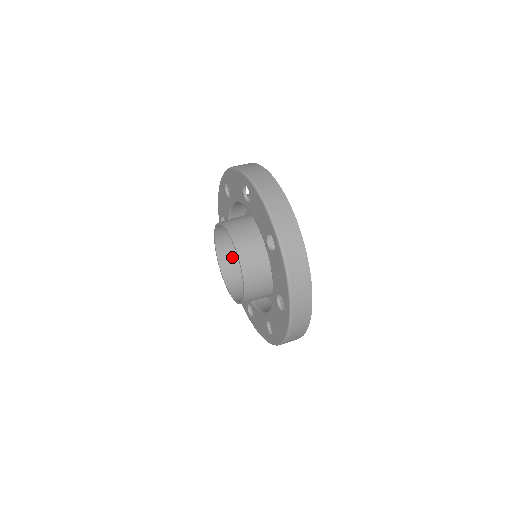
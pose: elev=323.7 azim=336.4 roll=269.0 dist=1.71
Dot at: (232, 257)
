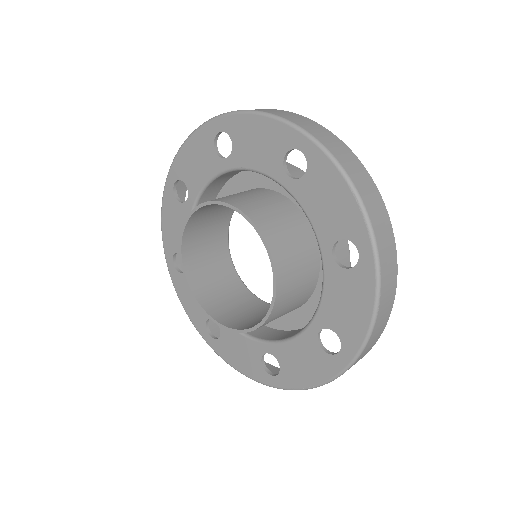
Dot at: (213, 291)
